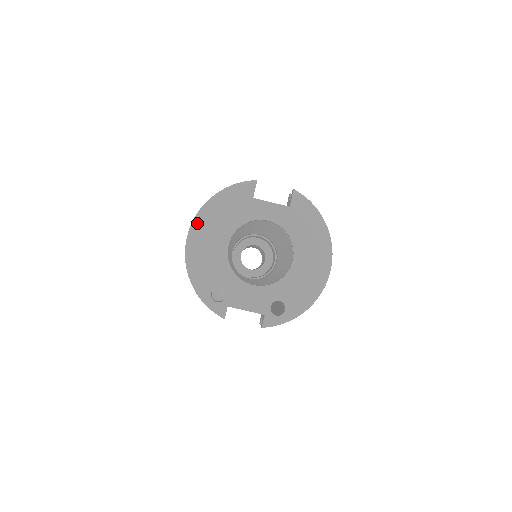
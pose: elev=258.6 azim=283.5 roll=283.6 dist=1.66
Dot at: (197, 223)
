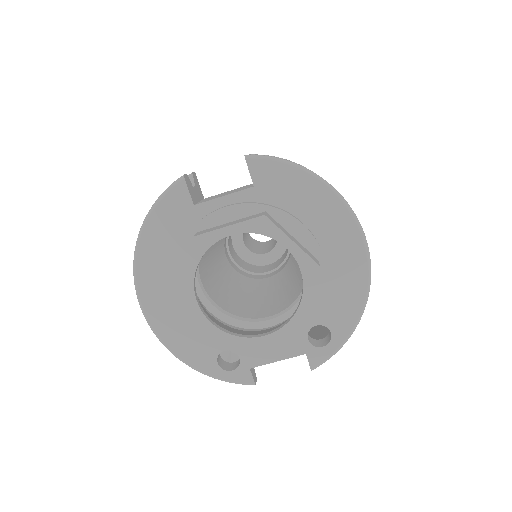
Dot at: (141, 285)
